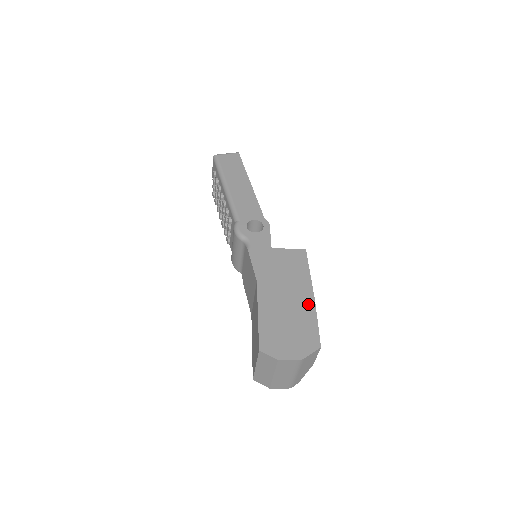
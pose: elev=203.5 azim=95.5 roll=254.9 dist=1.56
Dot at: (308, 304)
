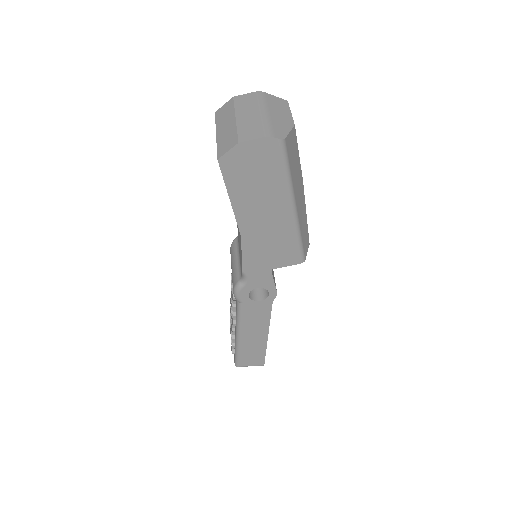
Dot at: occluded
